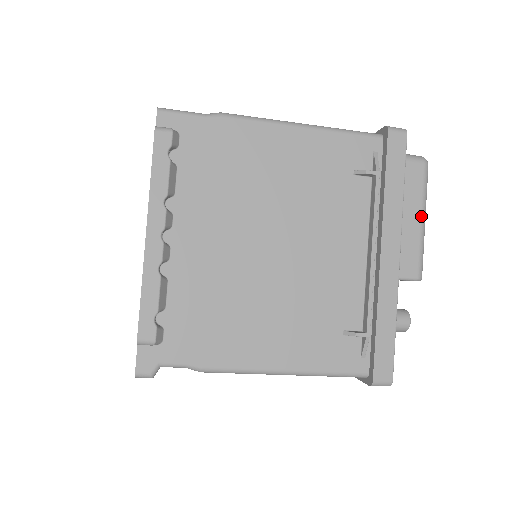
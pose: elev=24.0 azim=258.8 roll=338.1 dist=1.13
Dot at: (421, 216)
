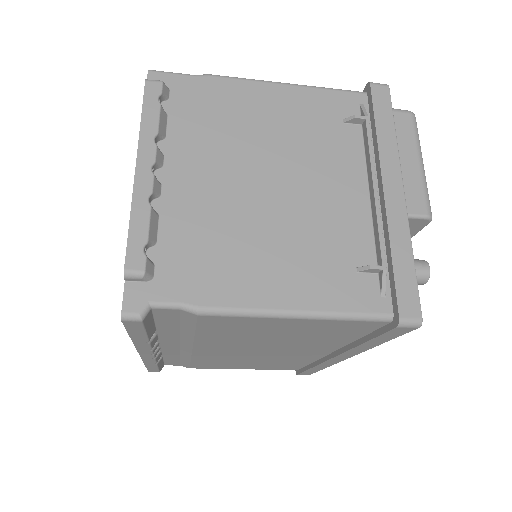
Dot at: (418, 158)
